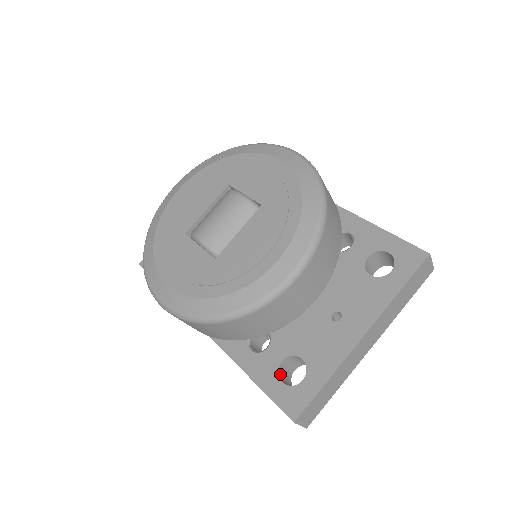
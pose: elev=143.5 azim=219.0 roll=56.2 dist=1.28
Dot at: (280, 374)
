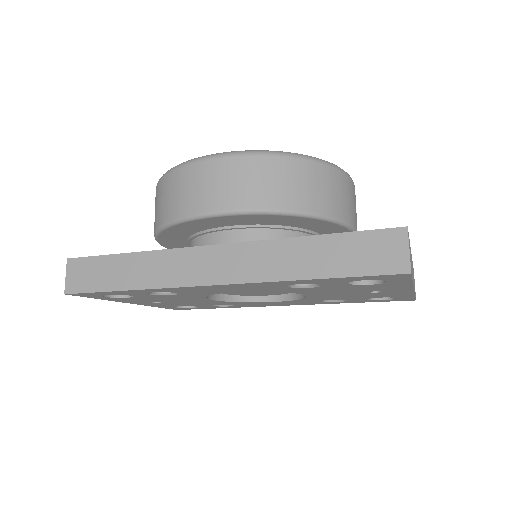
Dot at: occluded
